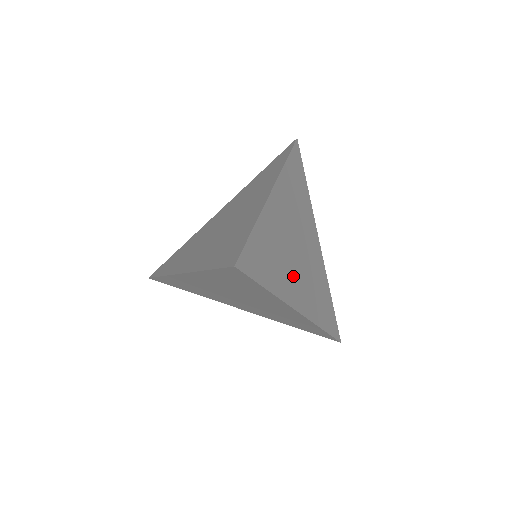
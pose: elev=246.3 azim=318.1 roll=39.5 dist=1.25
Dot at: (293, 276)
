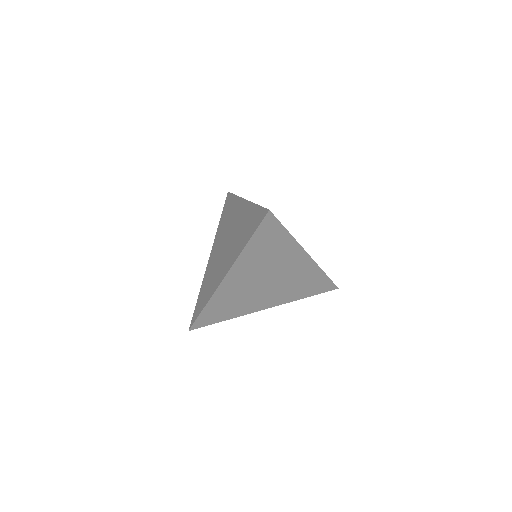
Dot at: occluded
